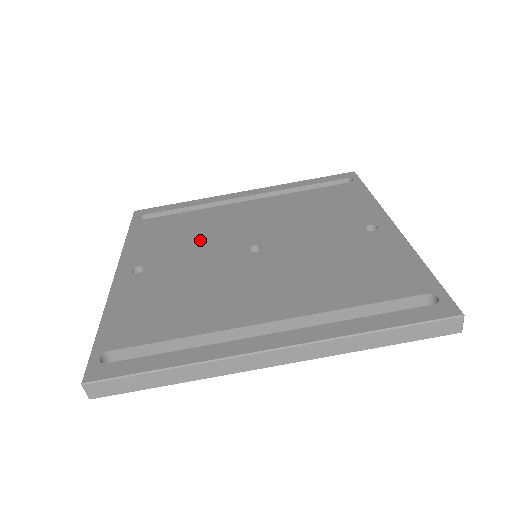
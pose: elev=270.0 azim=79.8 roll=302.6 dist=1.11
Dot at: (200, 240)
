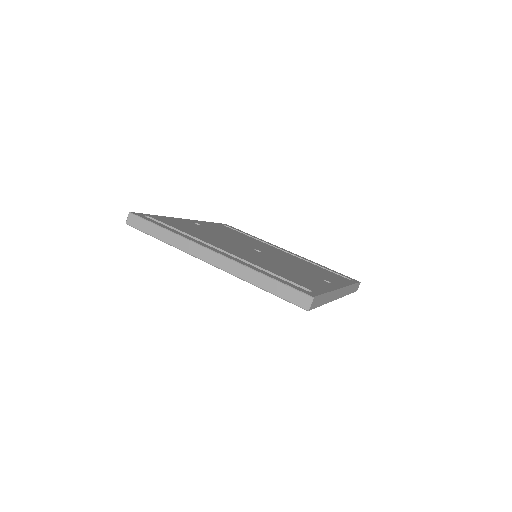
Dot at: (238, 238)
